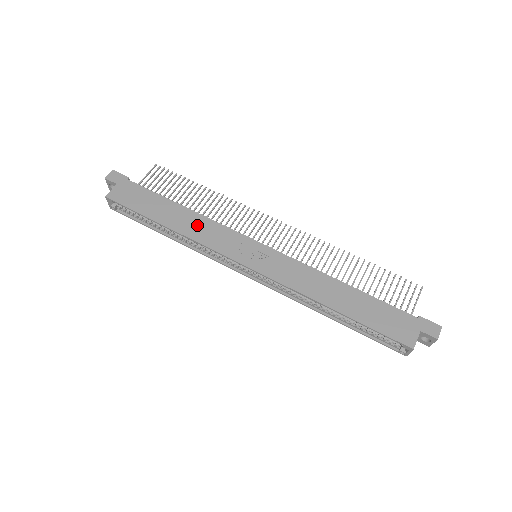
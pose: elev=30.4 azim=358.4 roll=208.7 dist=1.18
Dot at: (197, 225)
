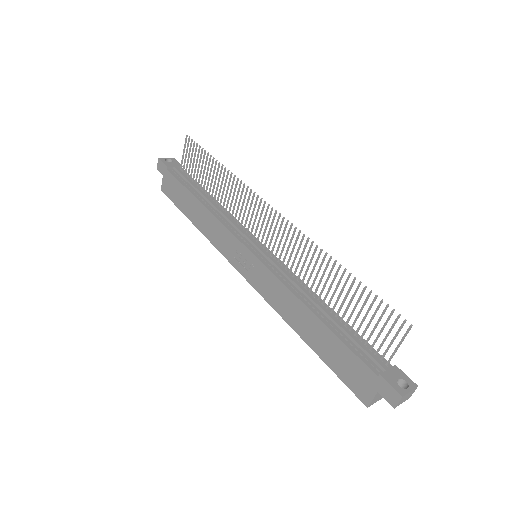
Dot at: (209, 224)
